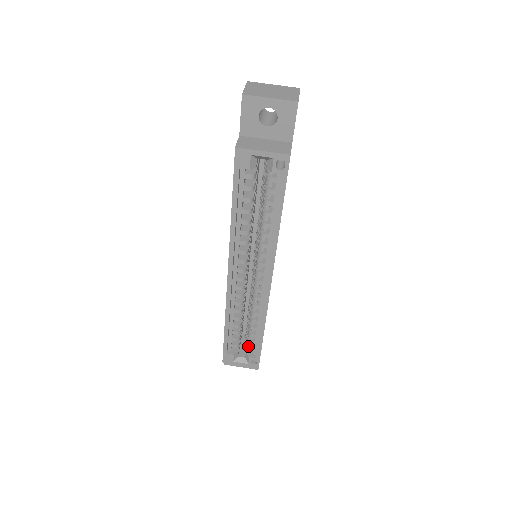
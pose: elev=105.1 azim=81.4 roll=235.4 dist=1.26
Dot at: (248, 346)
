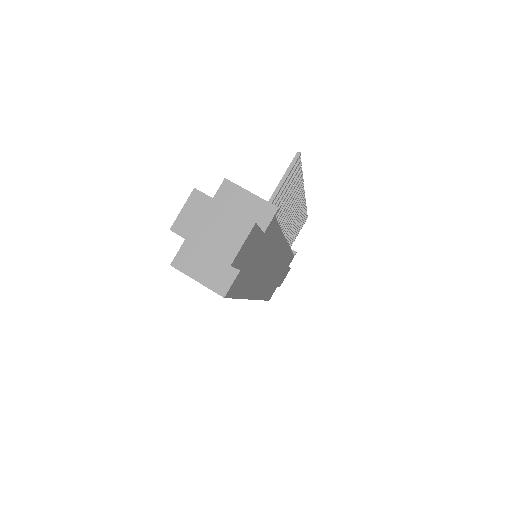
Dot at: occluded
